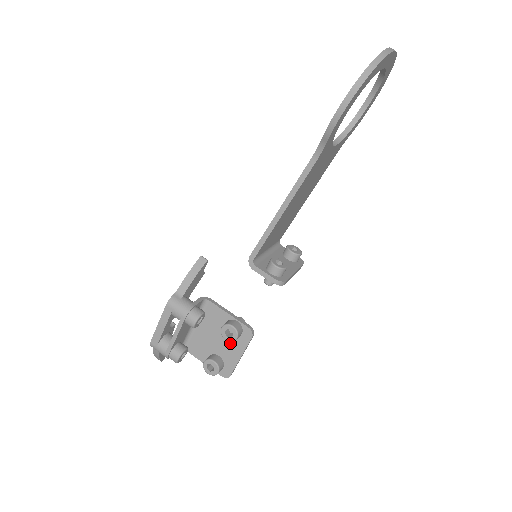
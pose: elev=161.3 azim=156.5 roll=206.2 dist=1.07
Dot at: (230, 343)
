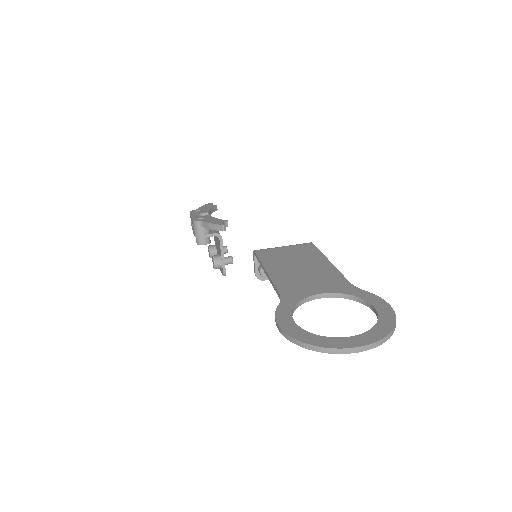
Dot at: occluded
